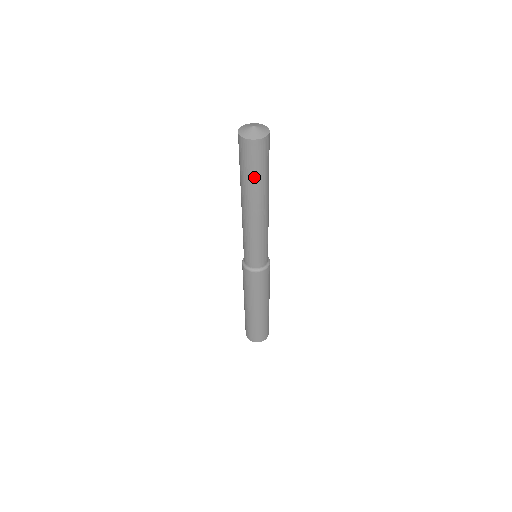
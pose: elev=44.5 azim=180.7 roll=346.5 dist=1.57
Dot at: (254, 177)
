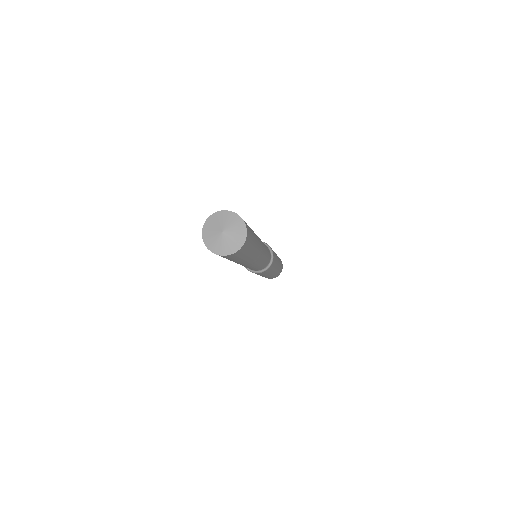
Dot at: (249, 254)
